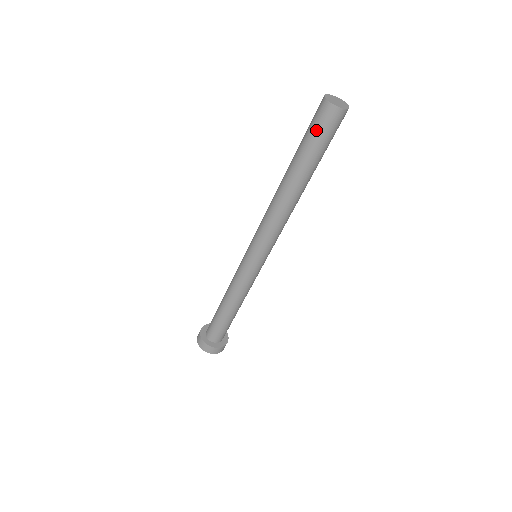
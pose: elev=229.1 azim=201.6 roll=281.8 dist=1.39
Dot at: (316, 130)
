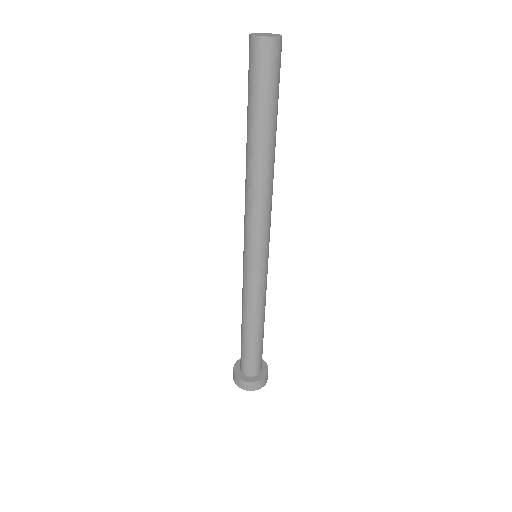
Dot at: (248, 73)
